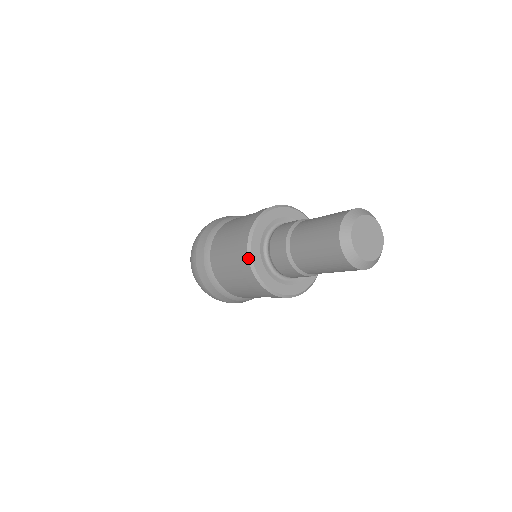
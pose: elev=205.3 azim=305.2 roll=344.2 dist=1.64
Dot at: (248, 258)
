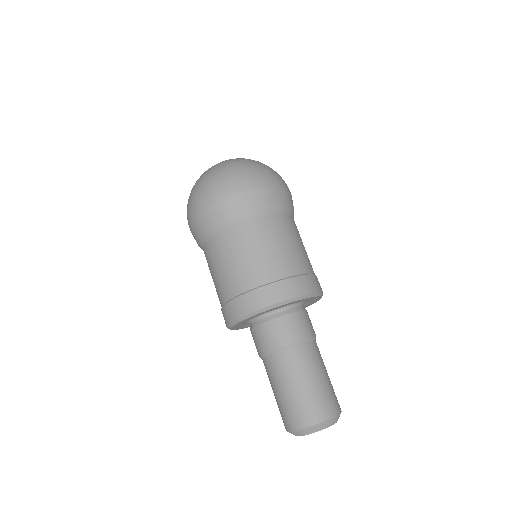
Dot at: (227, 327)
